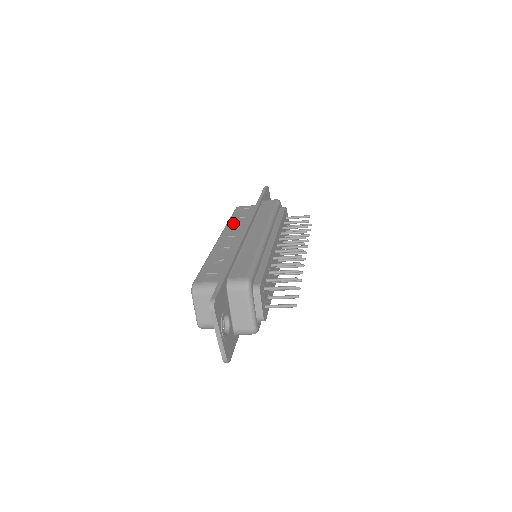
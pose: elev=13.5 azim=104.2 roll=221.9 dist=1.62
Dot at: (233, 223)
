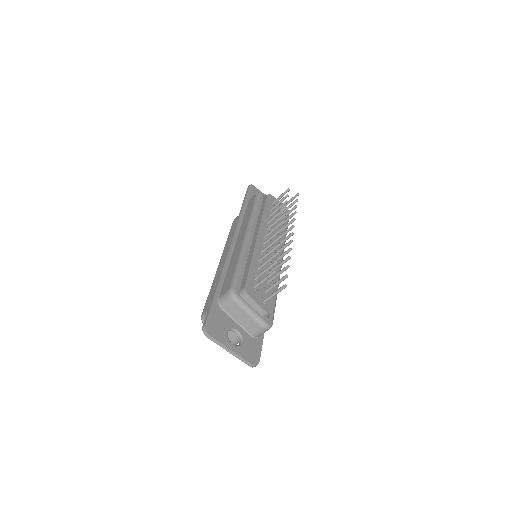
Dot at: (229, 239)
